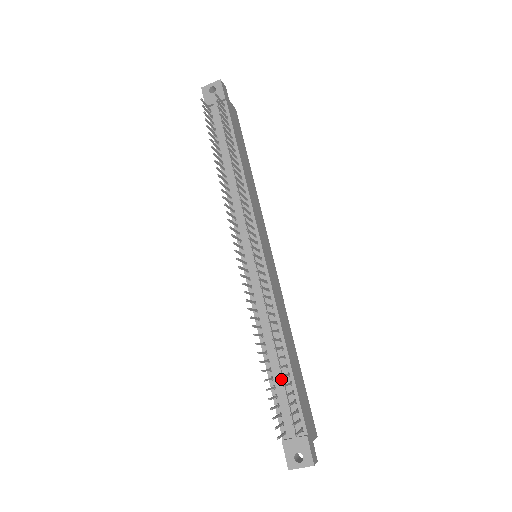
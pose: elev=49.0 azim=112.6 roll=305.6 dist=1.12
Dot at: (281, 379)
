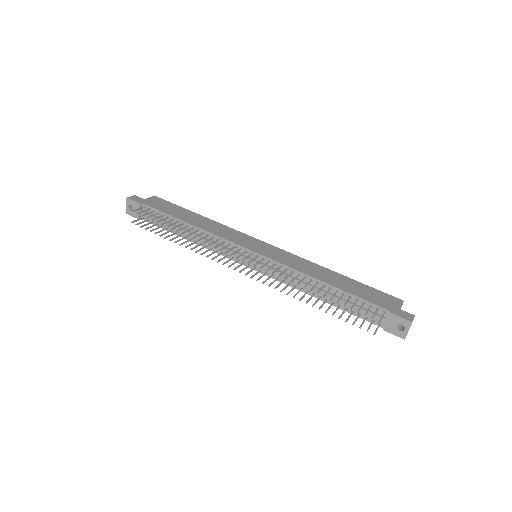
Dot at: (343, 301)
